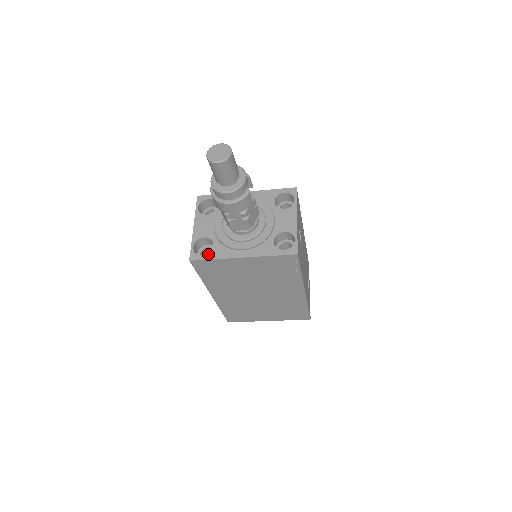
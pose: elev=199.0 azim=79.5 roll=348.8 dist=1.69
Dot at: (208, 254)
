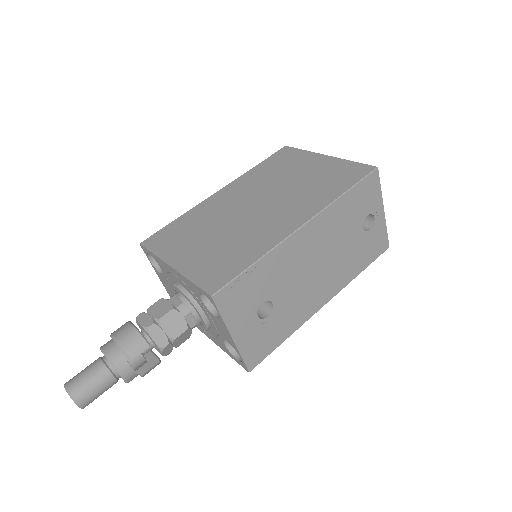
Dot at: occluded
